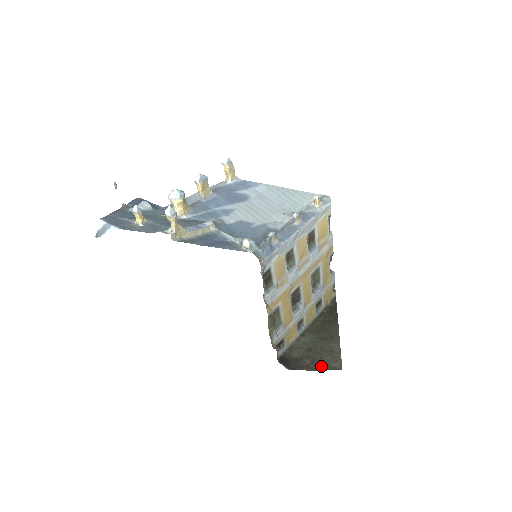
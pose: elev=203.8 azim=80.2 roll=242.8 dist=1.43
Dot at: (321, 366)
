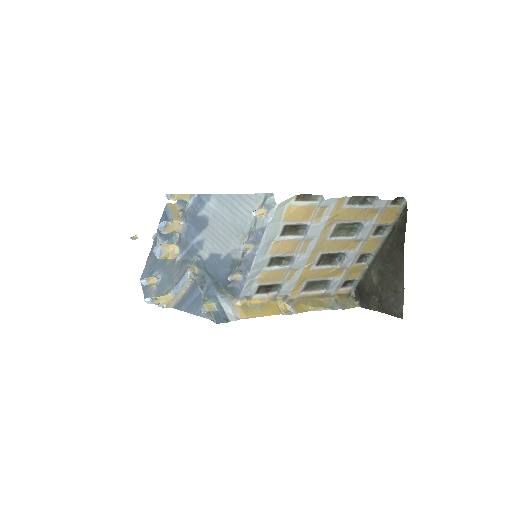
Dot at: (386, 308)
